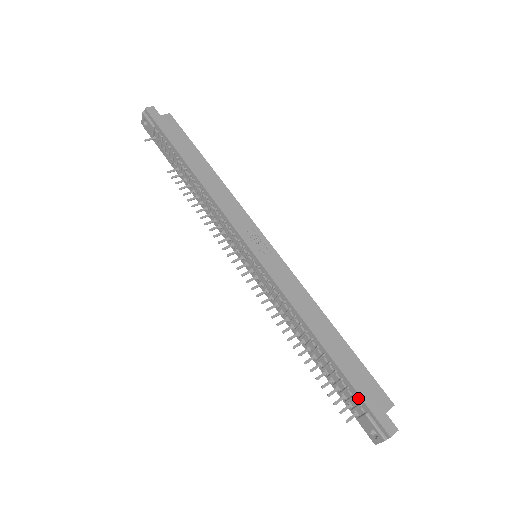
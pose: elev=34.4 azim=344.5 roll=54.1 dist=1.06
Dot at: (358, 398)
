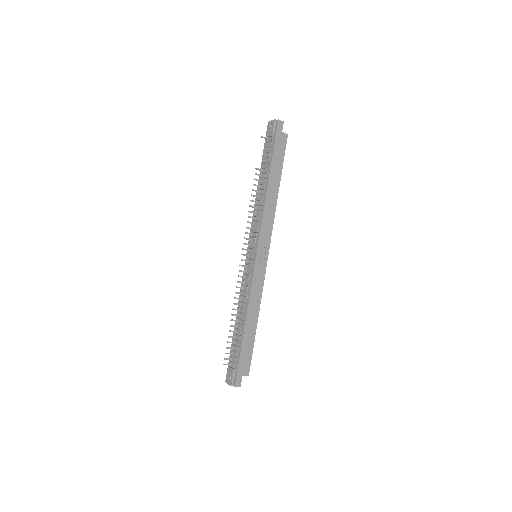
Dot at: (238, 361)
